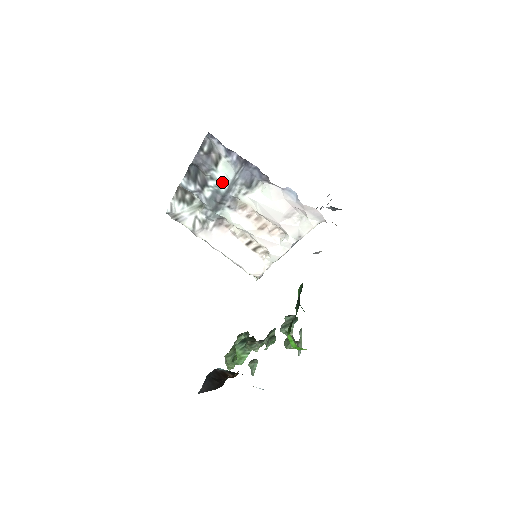
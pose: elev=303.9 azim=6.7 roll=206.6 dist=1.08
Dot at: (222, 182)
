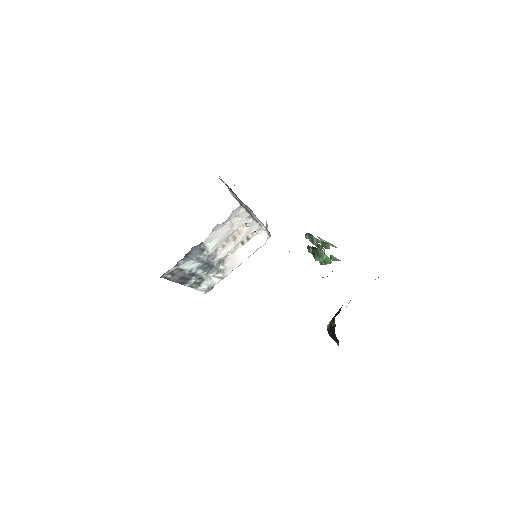
Dot at: (195, 266)
